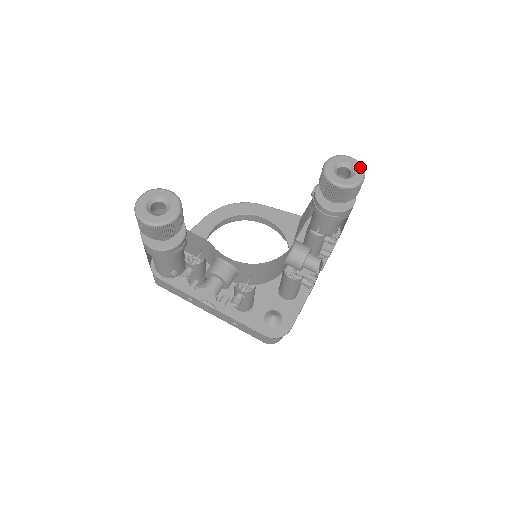
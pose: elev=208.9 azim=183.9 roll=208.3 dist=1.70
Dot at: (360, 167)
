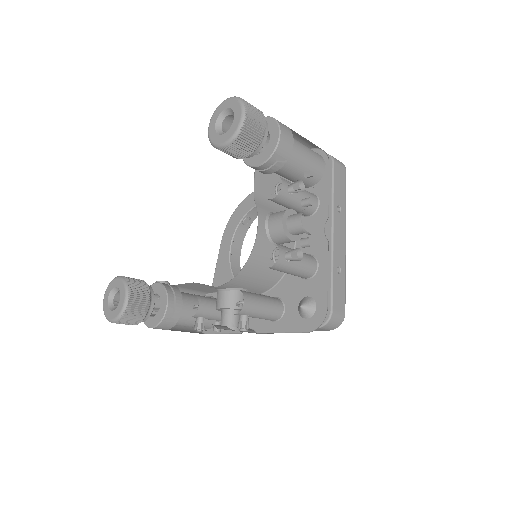
Dot at: (236, 102)
